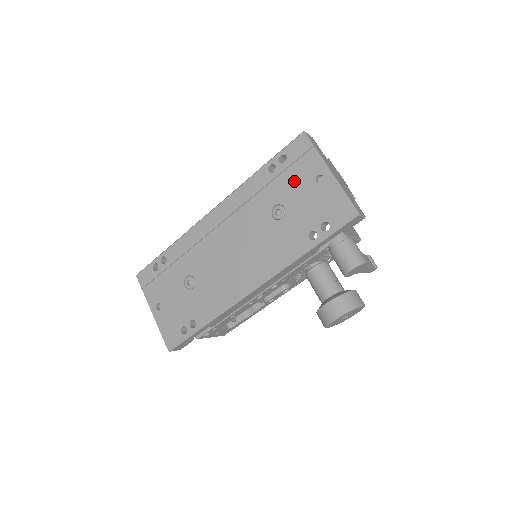
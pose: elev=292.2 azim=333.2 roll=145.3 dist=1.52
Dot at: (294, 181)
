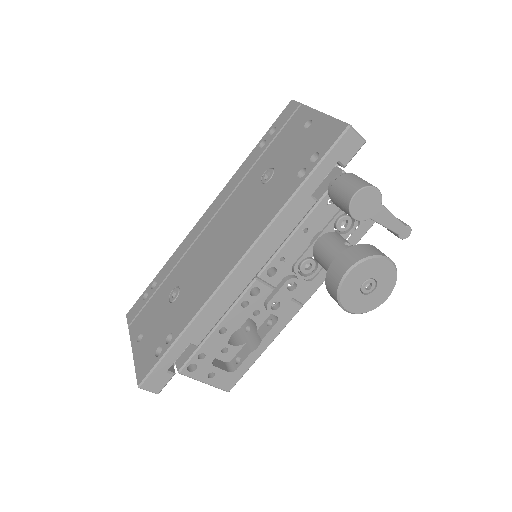
Dot at: (283, 141)
